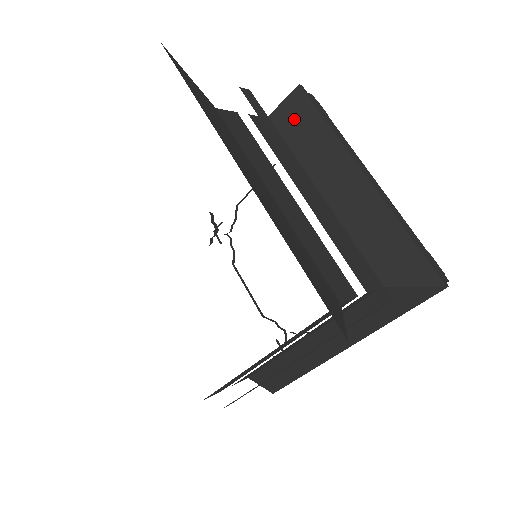
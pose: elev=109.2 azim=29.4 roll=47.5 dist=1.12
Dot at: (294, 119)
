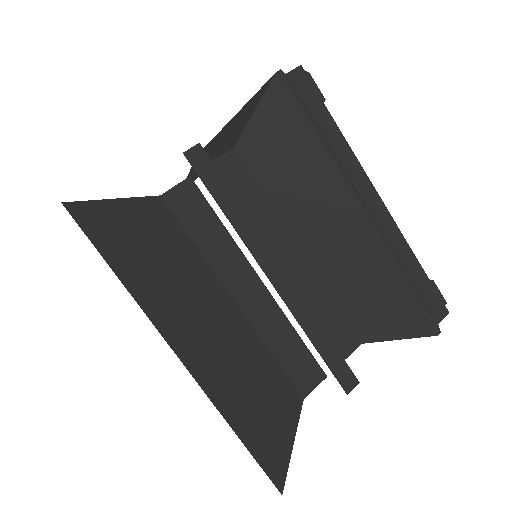
Dot at: (269, 141)
